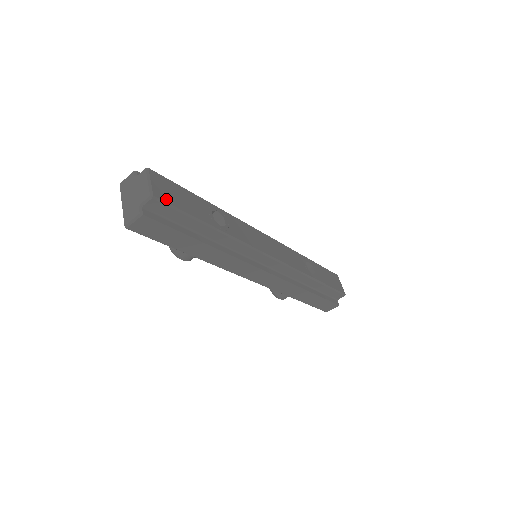
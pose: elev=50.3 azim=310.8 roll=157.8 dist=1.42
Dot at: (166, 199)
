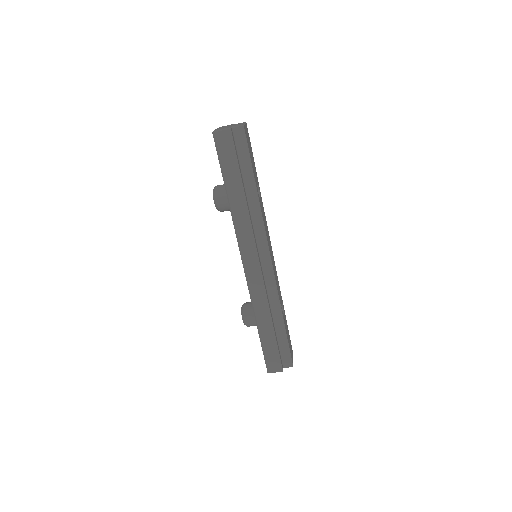
Dot at: (247, 138)
